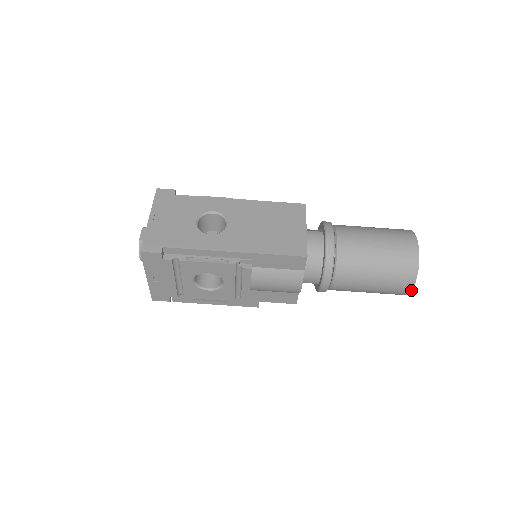
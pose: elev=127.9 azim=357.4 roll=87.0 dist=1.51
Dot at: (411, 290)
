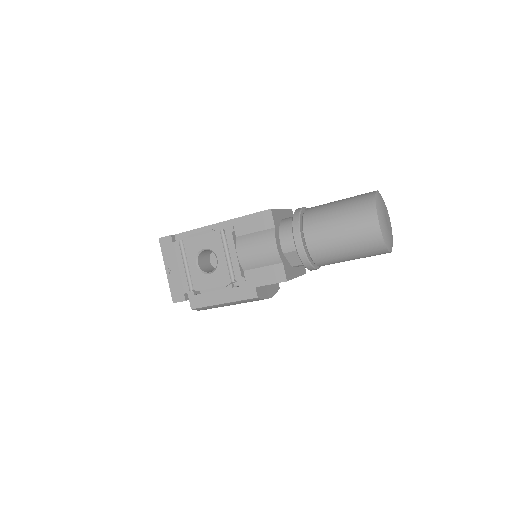
Dot at: (378, 223)
